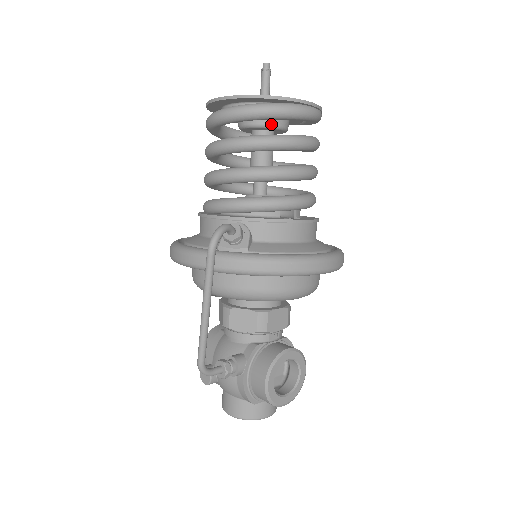
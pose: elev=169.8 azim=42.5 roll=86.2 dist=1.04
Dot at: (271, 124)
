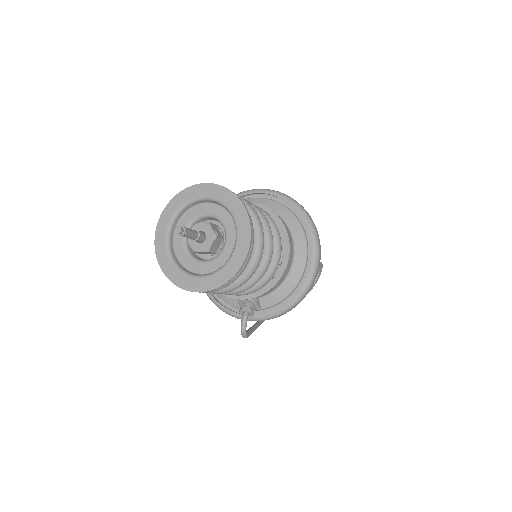
Dot at: occluded
